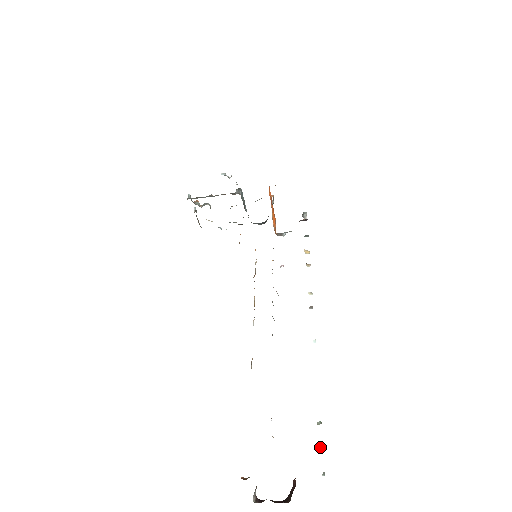
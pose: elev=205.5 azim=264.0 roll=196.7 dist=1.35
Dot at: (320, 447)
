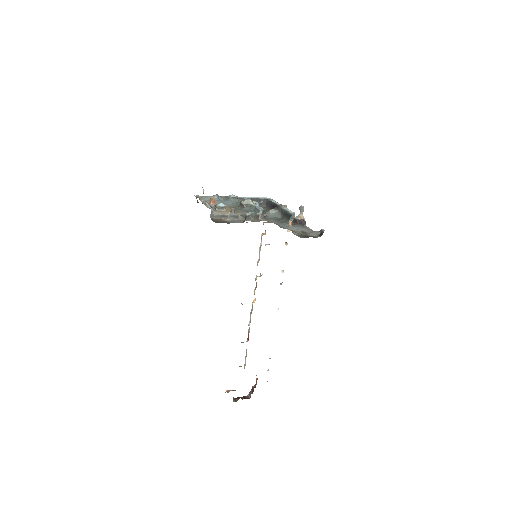
Dot at: (268, 370)
